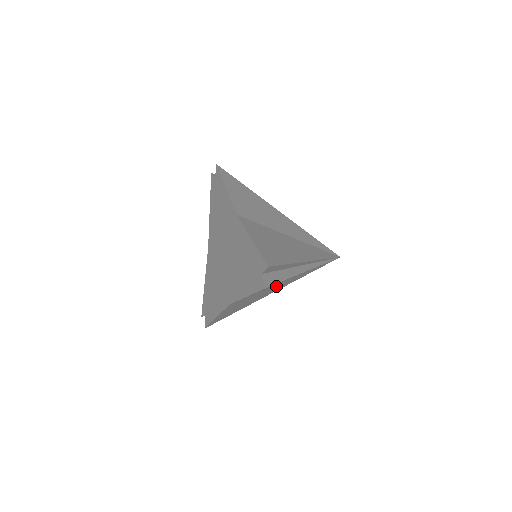
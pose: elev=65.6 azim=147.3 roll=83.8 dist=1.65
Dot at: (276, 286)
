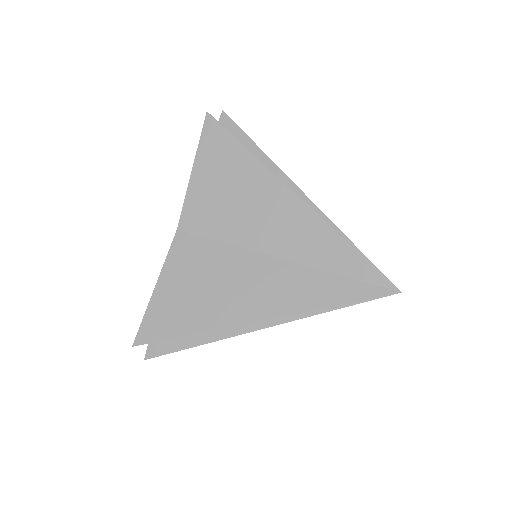
Dot at: (261, 272)
